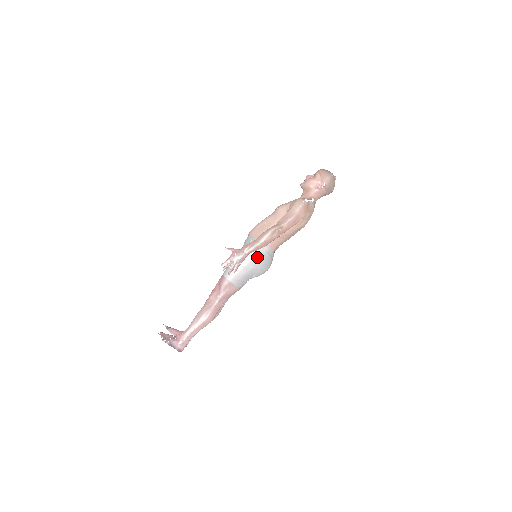
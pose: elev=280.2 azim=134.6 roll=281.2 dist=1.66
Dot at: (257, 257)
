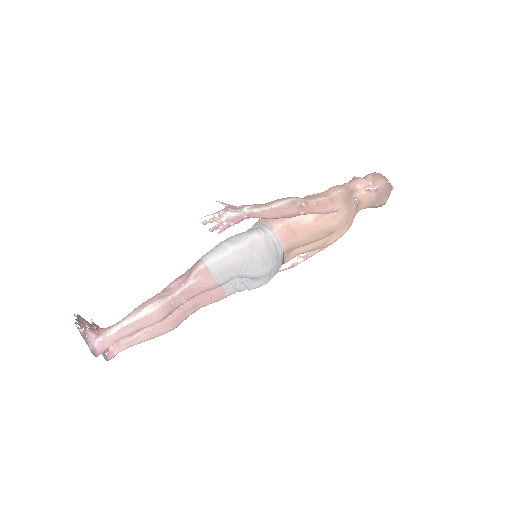
Dot at: (258, 244)
